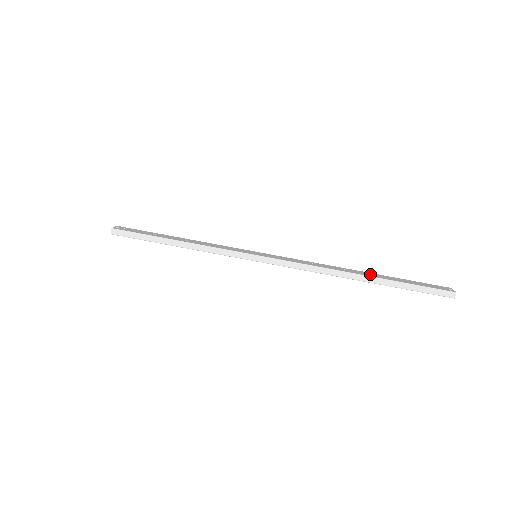
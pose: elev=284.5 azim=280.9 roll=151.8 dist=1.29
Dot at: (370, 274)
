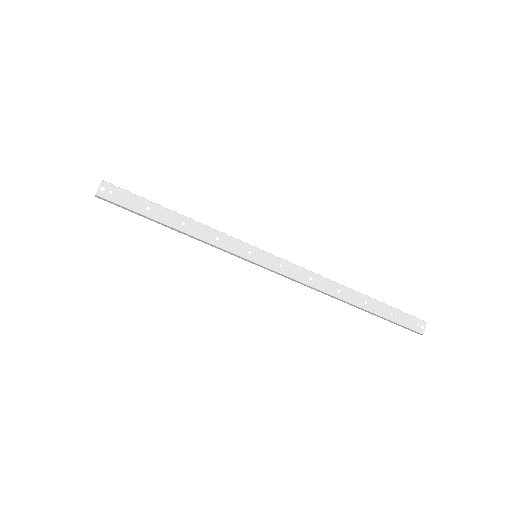
Dot at: (360, 300)
